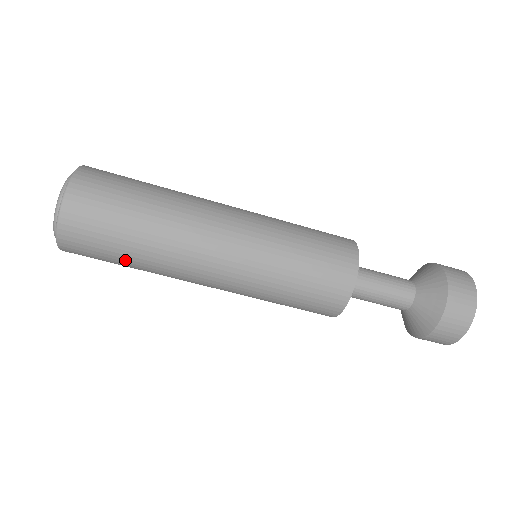
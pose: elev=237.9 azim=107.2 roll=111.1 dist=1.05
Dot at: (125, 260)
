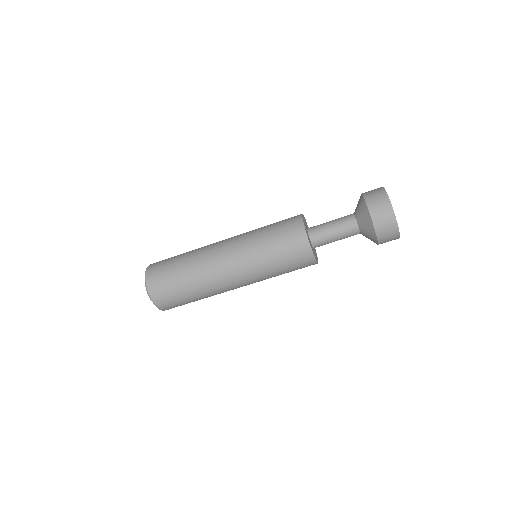
Dot at: (187, 293)
